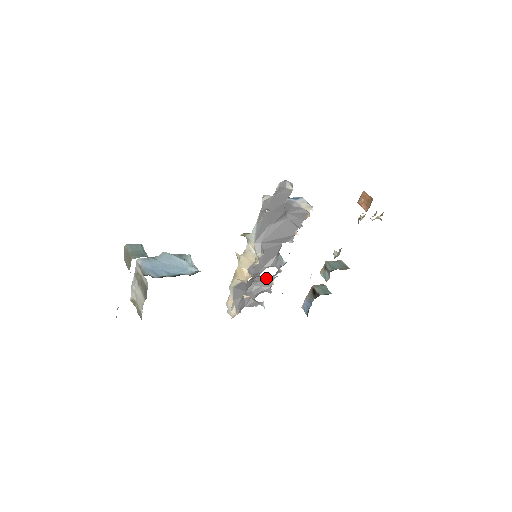
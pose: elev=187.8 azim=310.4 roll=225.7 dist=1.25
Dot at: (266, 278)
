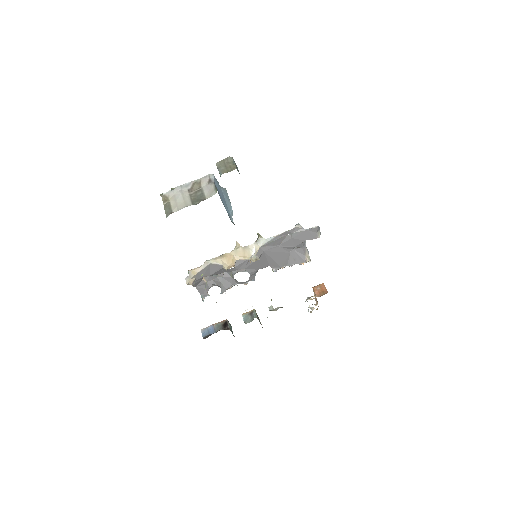
Dot at: (231, 279)
